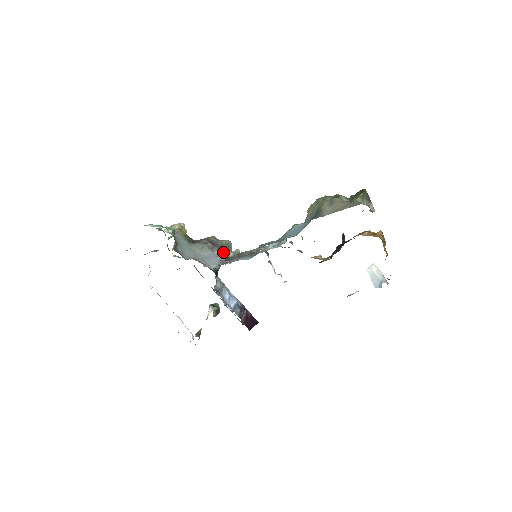
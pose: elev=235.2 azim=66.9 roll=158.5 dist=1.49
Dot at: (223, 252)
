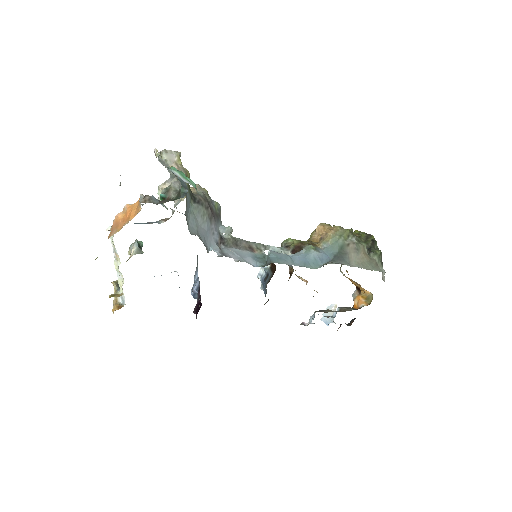
Dot at: (217, 225)
